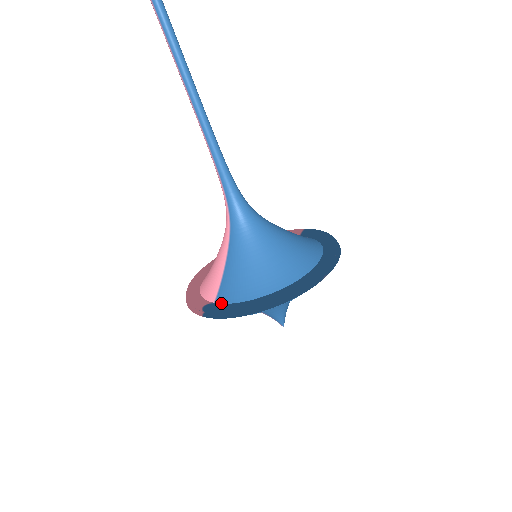
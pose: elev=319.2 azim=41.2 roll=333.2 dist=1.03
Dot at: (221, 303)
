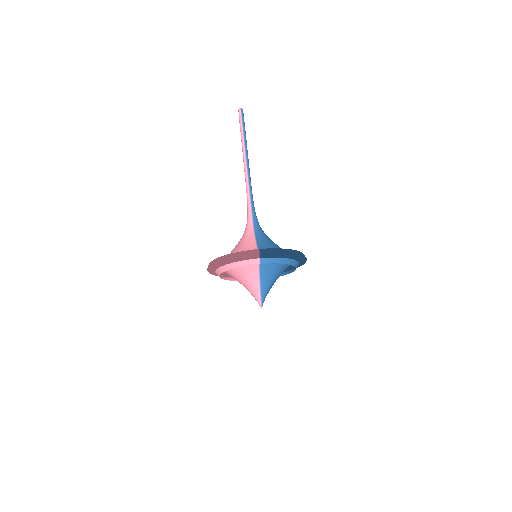
Dot at: occluded
